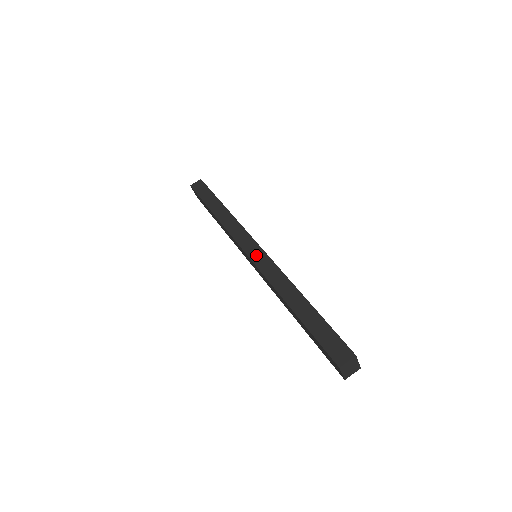
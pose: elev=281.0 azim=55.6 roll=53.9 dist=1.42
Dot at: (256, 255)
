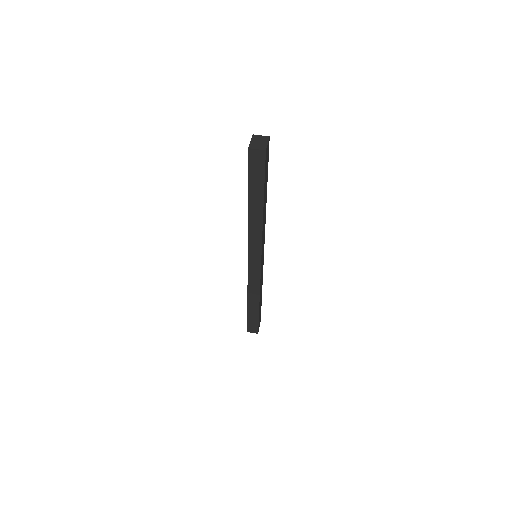
Dot at: occluded
